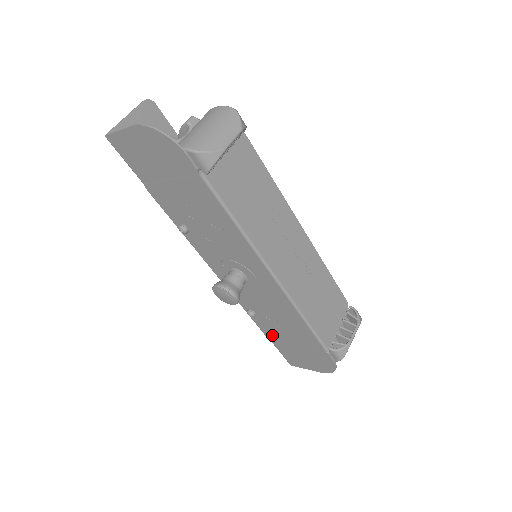
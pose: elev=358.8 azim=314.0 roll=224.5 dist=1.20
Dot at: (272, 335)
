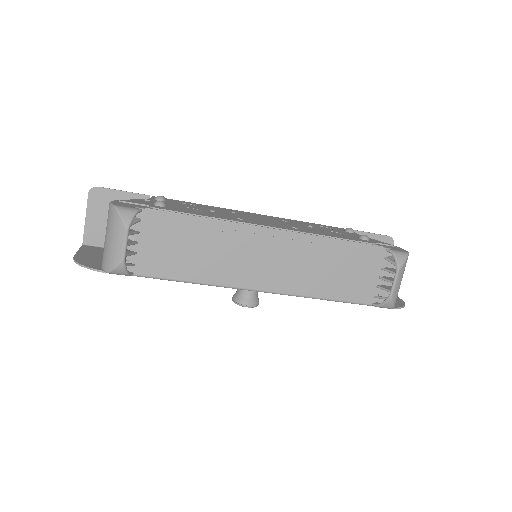
Dot at: occluded
